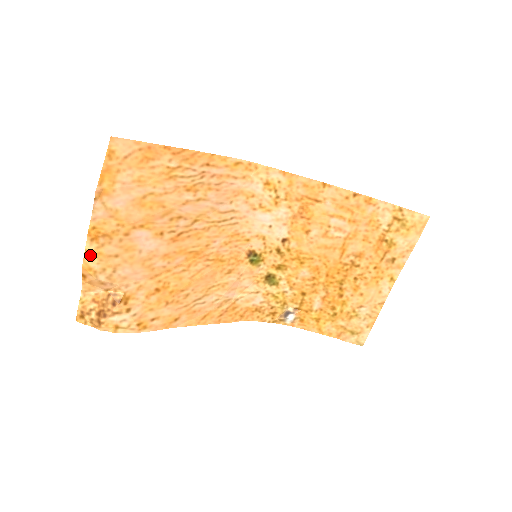
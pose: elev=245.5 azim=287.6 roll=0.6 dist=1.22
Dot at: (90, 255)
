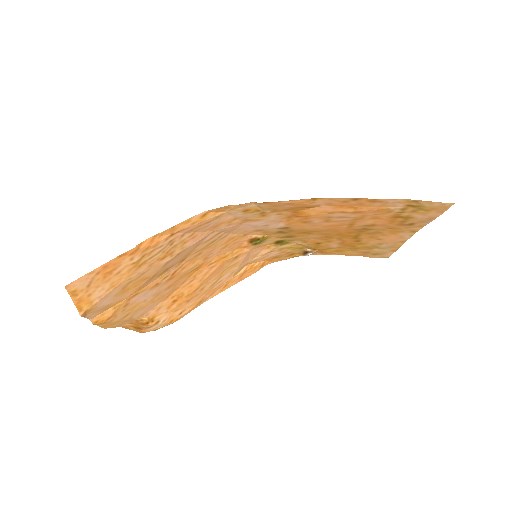
Dot at: (105, 326)
